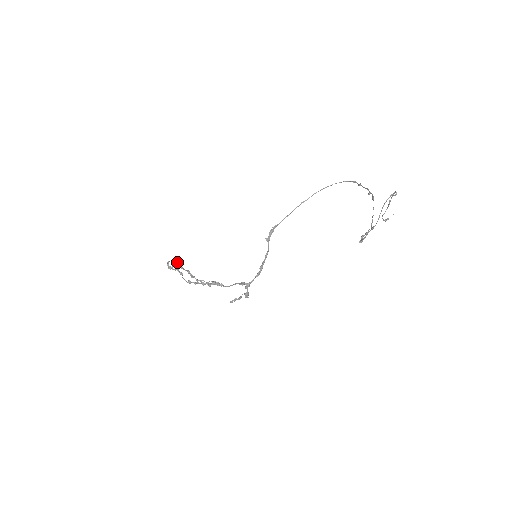
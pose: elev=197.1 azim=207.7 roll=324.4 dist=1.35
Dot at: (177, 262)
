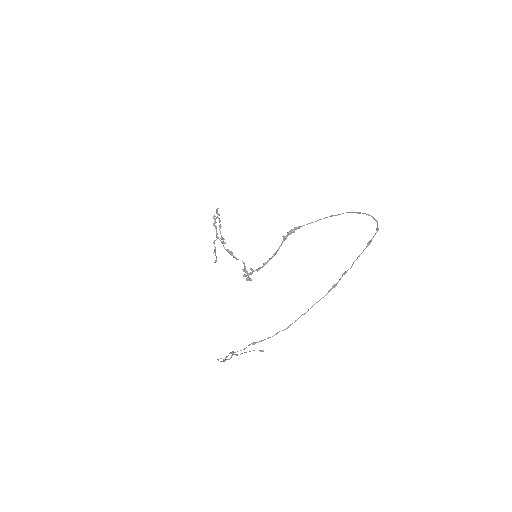
Dot at: occluded
